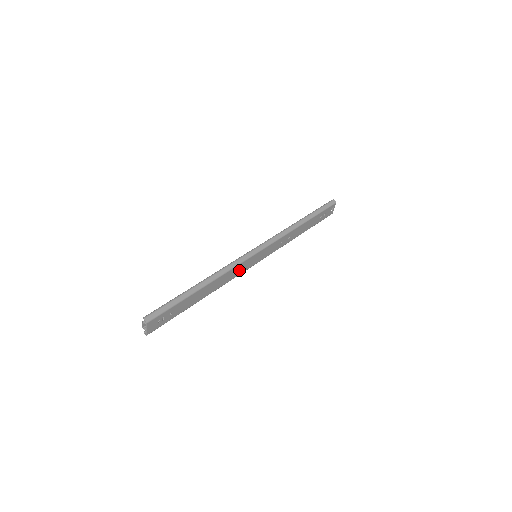
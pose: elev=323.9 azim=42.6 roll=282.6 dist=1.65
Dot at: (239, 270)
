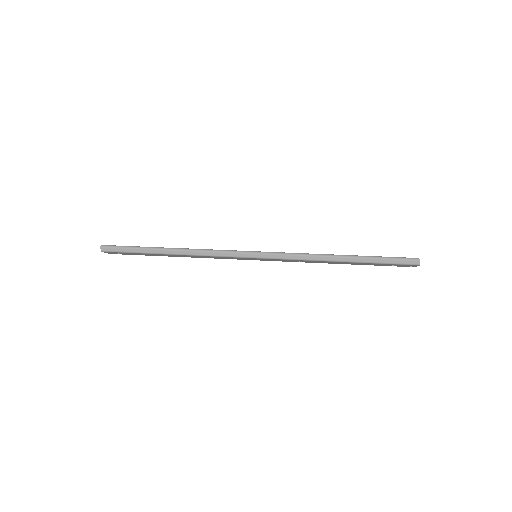
Dot at: (226, 258)
